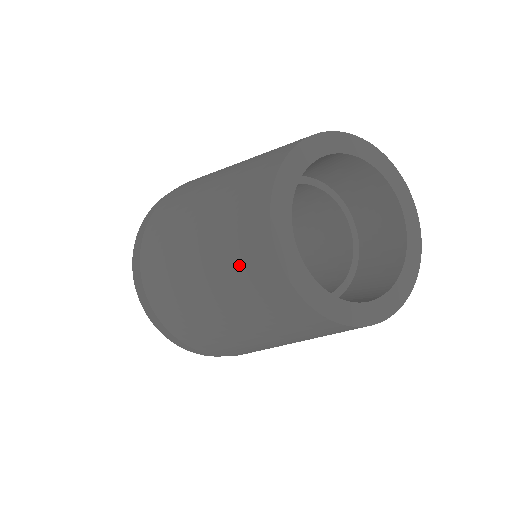
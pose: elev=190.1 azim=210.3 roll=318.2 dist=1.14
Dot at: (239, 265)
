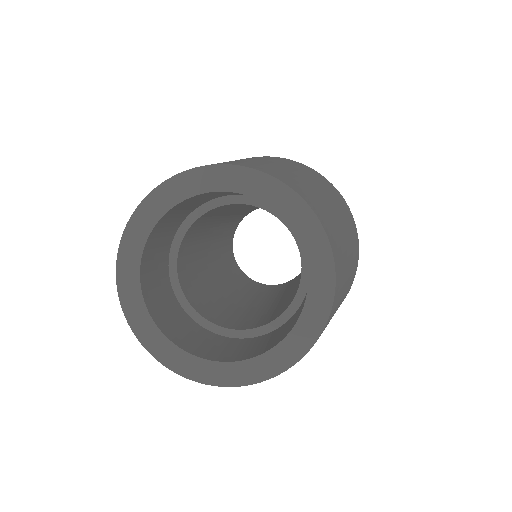
Dot at: occluded
